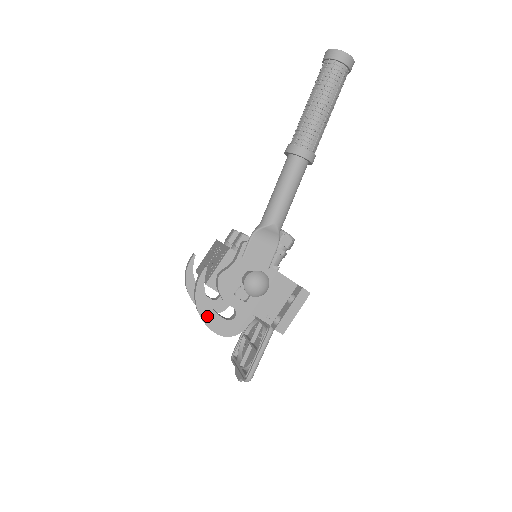
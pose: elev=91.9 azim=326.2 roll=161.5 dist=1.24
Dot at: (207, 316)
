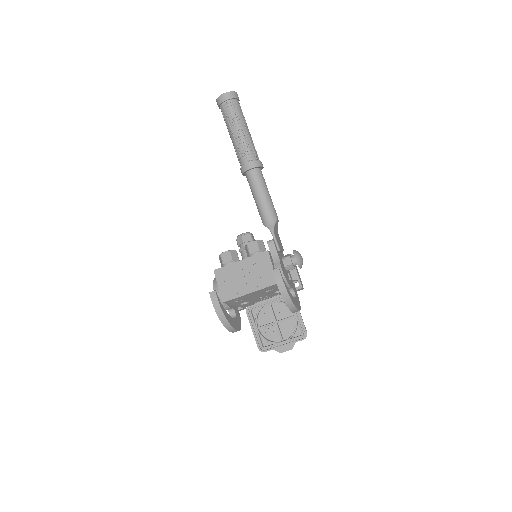
Dot at: (294, 302)
